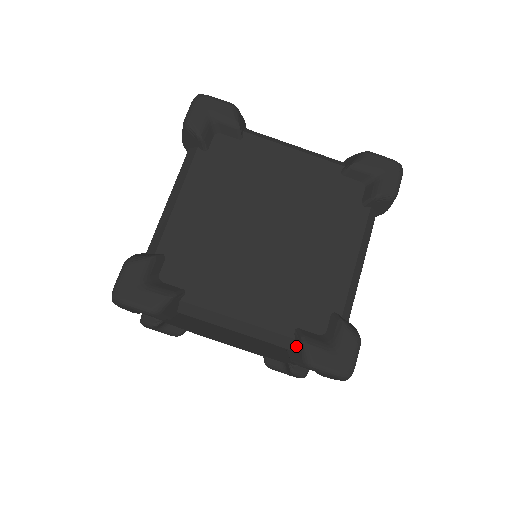
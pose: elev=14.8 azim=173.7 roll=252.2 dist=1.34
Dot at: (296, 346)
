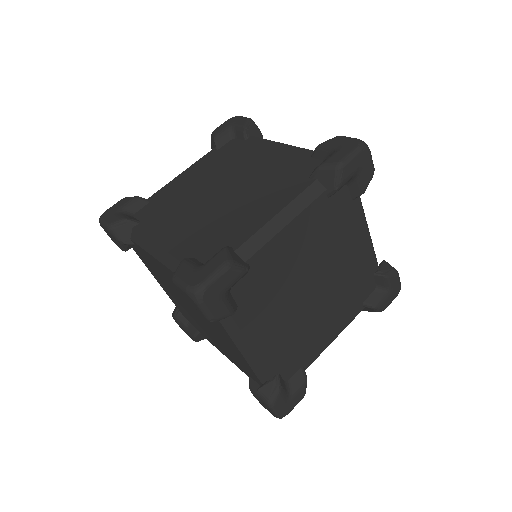
Dot at: (323, 178)
